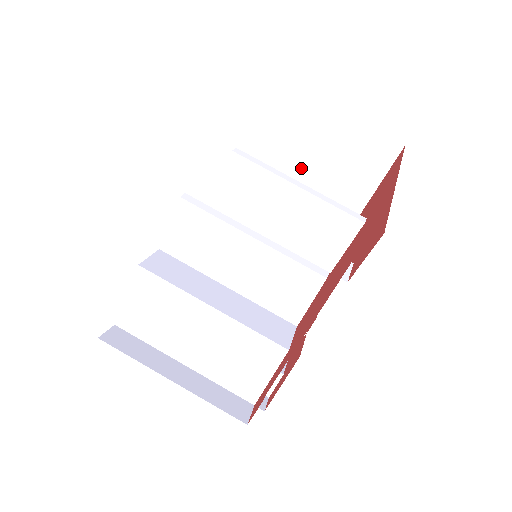
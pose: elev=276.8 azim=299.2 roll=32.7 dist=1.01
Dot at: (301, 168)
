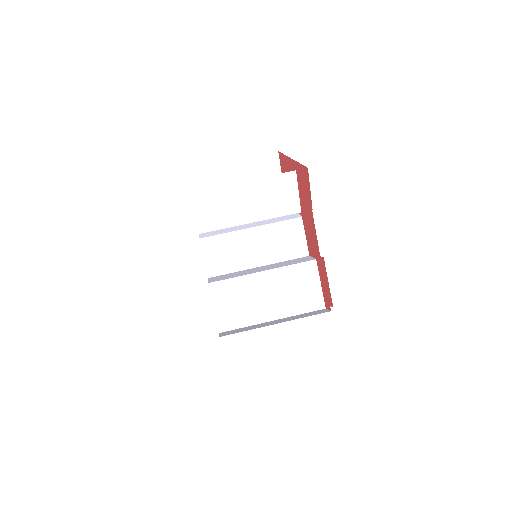
Dot at: occluded
